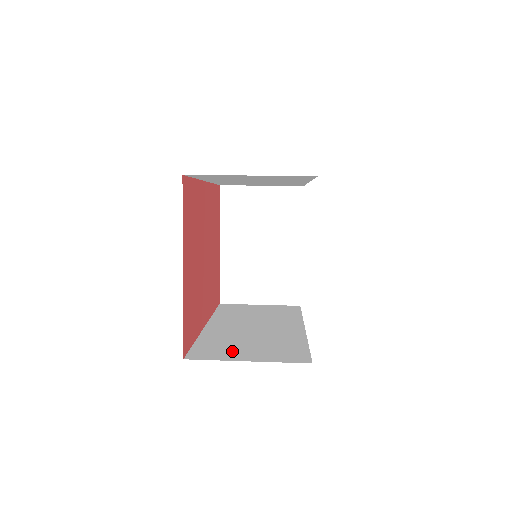
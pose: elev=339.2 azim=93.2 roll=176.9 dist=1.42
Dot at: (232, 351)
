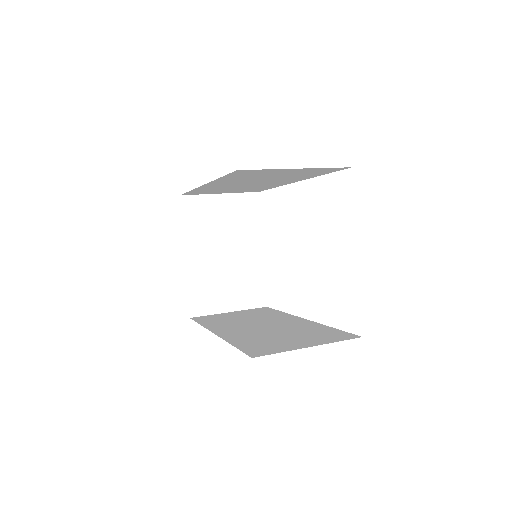
Dot at: (282, 344)
